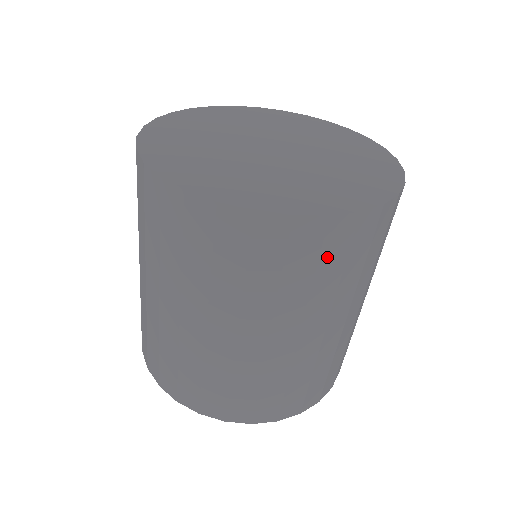
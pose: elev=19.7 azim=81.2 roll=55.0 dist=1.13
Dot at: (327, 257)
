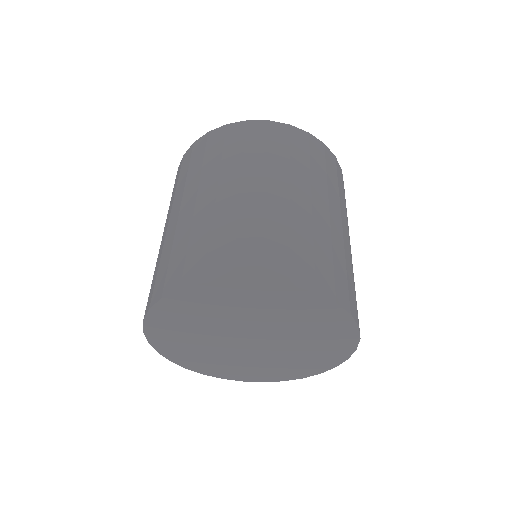
Dot at: (314, 155)
